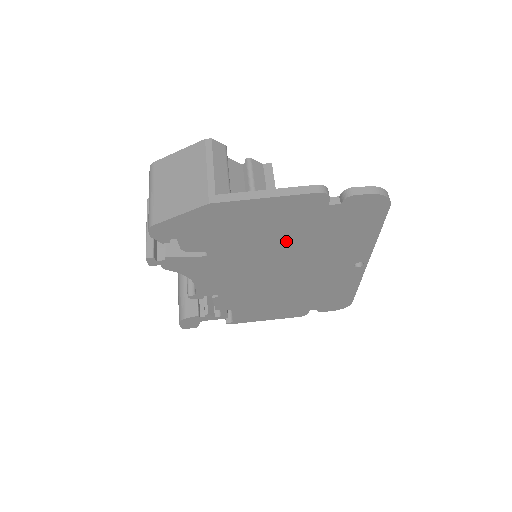
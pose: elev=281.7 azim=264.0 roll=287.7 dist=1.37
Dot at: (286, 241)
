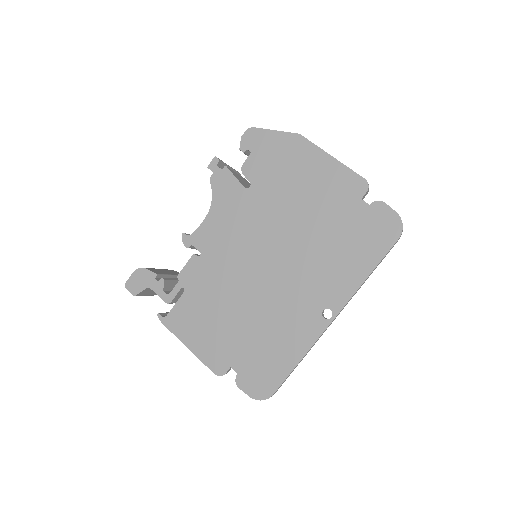
Dot at: (305, 220)
